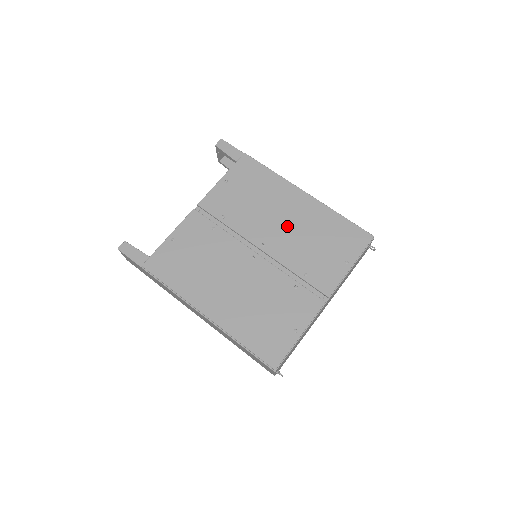
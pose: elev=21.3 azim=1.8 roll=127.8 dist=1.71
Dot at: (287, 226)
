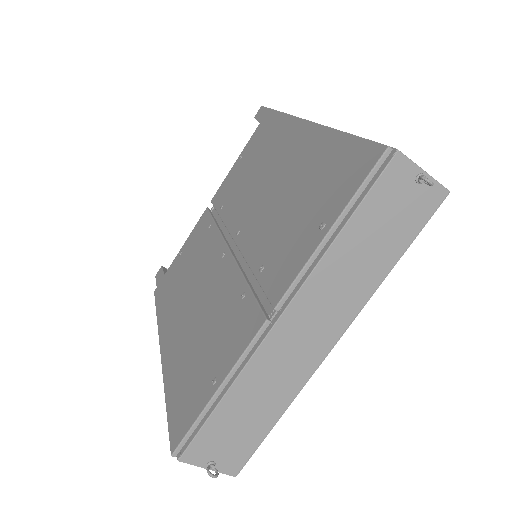
Dot at: (270, 190)
